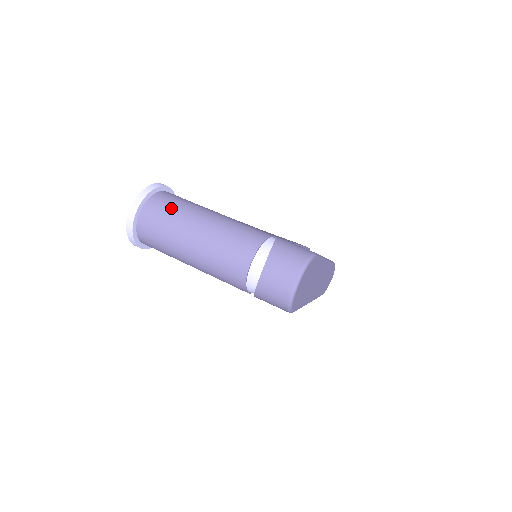
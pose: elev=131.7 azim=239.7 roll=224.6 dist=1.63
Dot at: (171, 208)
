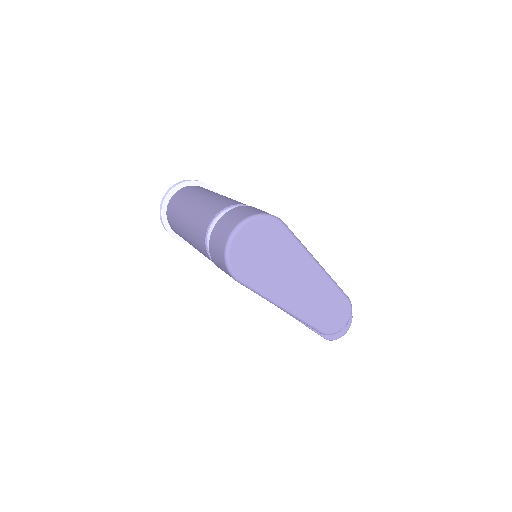
Dot at: (195, 189)
